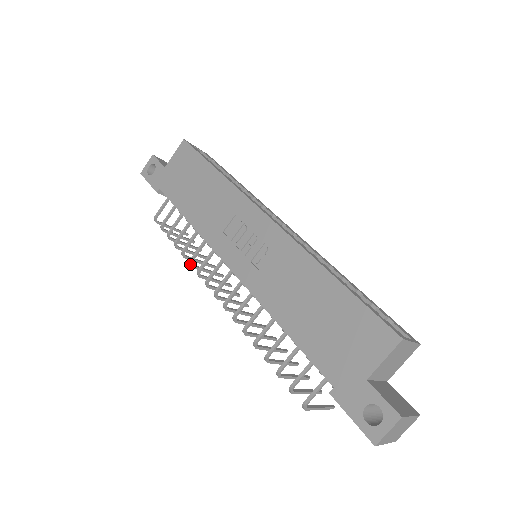
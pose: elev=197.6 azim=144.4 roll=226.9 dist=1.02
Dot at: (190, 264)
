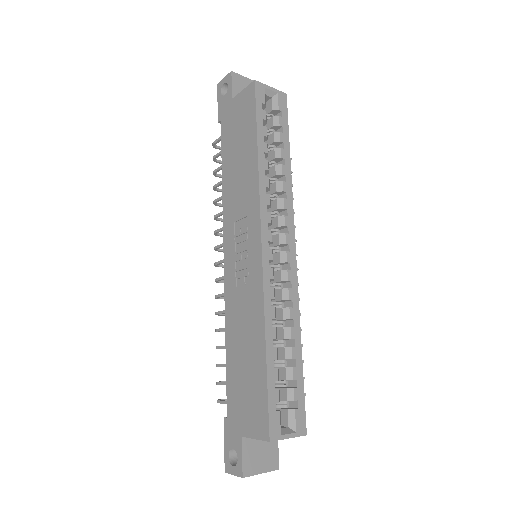
Dot at: (214, 219)
